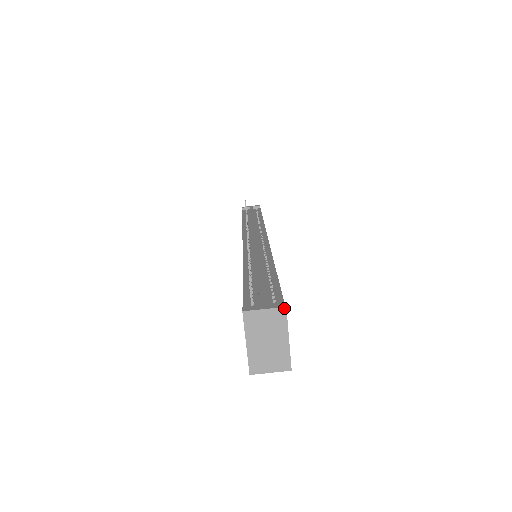
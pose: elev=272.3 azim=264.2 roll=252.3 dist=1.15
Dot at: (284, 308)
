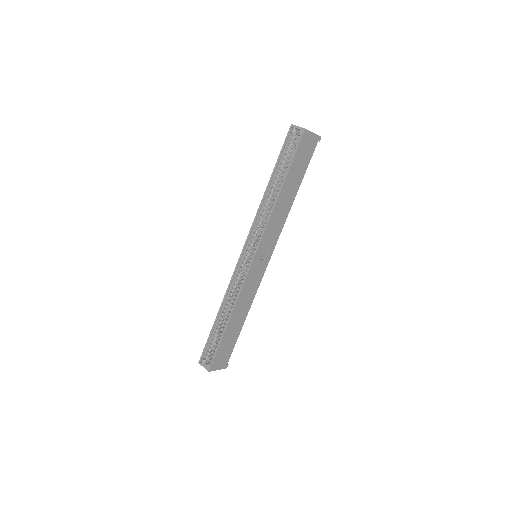
Dot at: occluded
